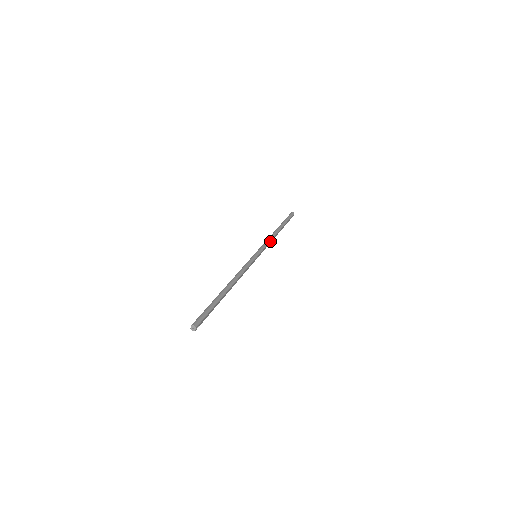
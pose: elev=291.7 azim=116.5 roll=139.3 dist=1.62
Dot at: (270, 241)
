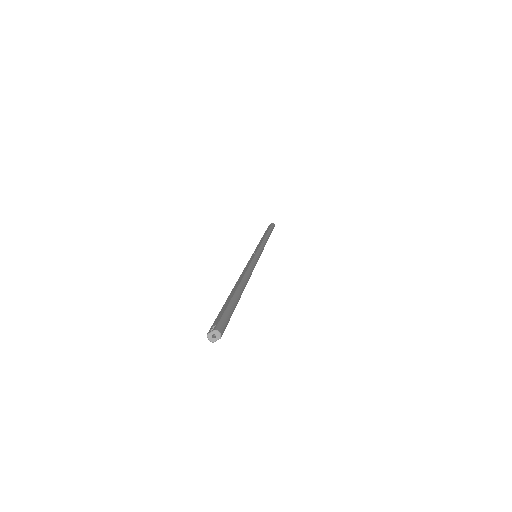
Dot at: occluded
